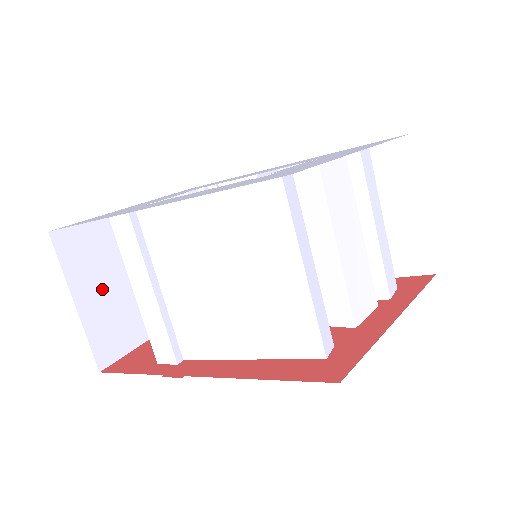
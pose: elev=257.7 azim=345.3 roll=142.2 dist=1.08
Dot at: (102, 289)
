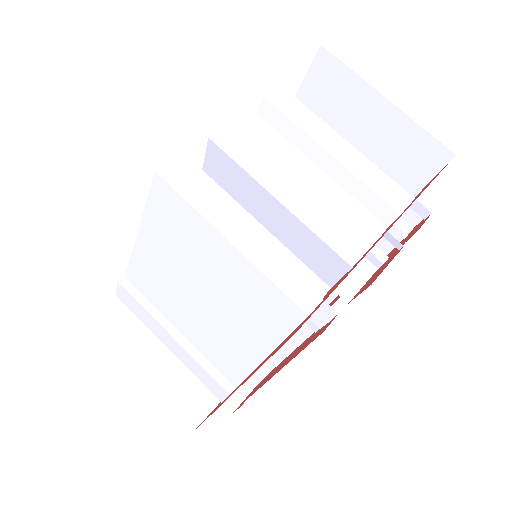
Dot at: (166, 358)
